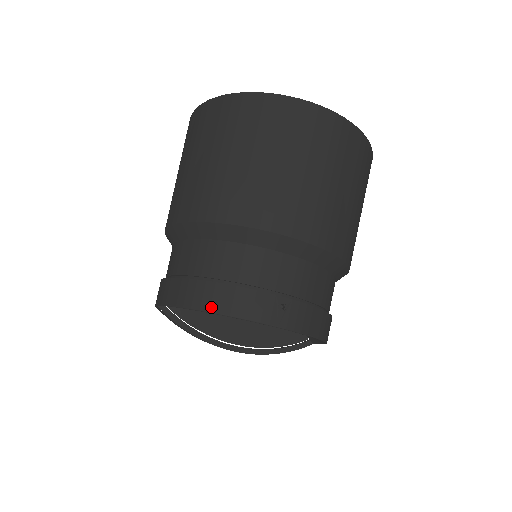
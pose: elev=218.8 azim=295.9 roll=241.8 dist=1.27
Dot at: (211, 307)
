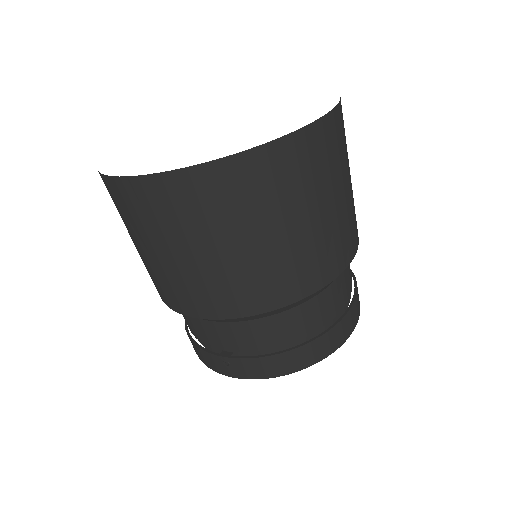
Dot at: (195, 351)
